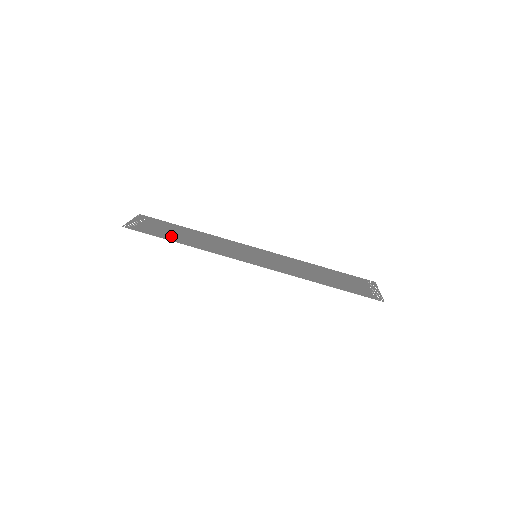
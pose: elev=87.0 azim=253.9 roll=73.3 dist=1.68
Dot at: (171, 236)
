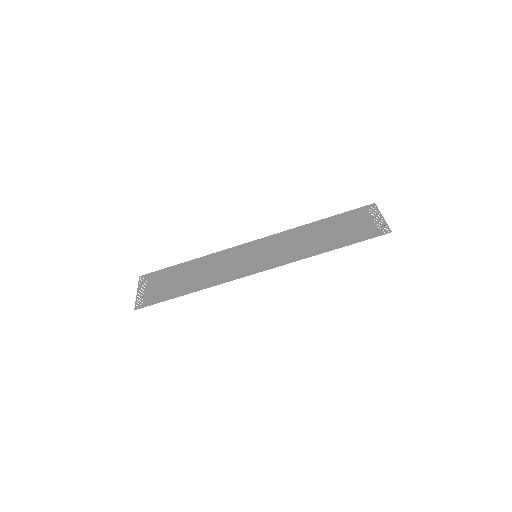
Dot at: (177, 289)
